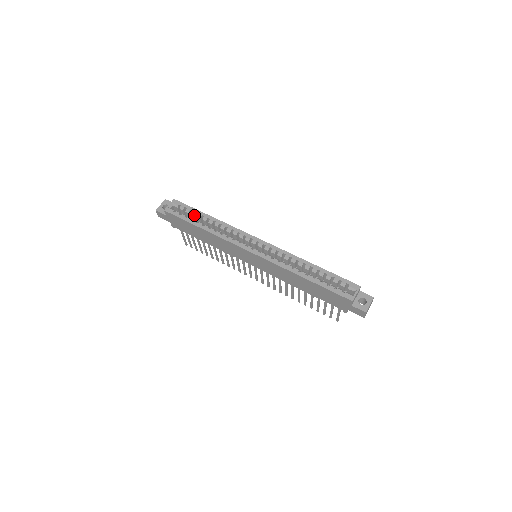
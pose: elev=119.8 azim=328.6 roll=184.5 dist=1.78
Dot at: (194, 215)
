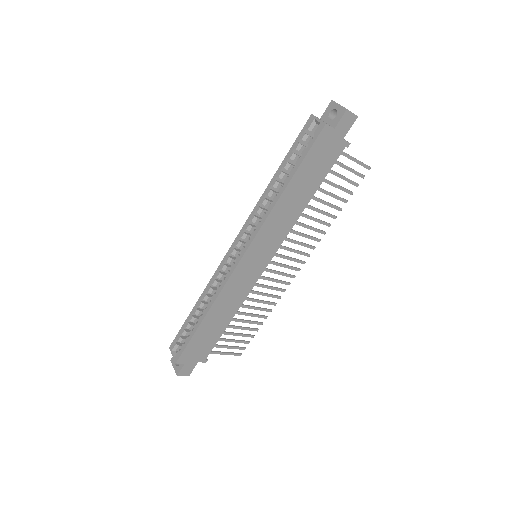
Dot at: (190, 326)
